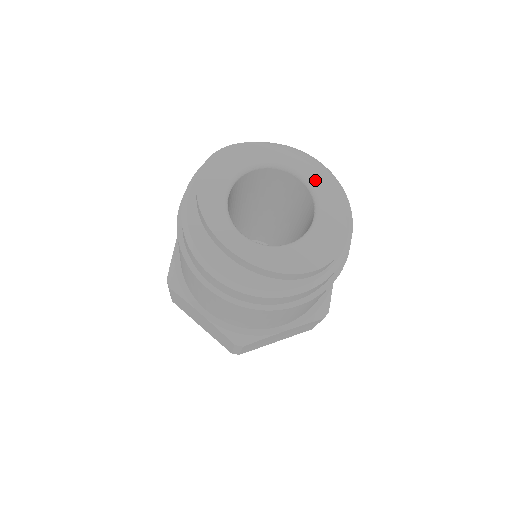
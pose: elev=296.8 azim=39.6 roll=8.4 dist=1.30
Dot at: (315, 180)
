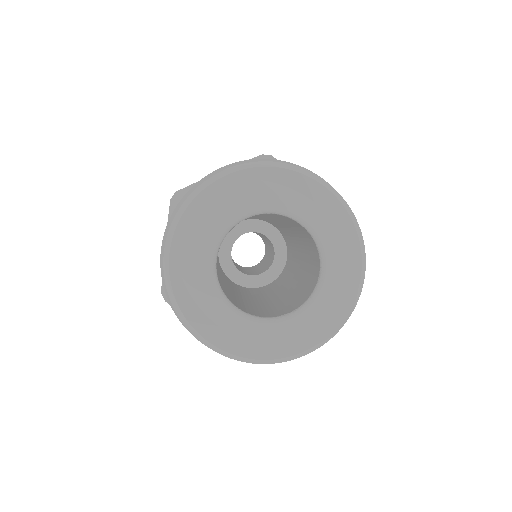
Dot at: (321, 226)
